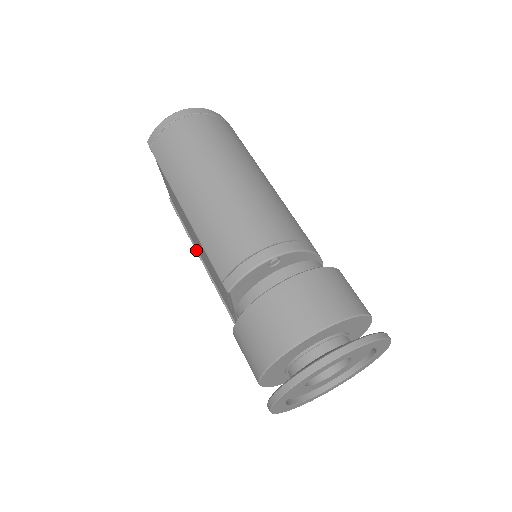
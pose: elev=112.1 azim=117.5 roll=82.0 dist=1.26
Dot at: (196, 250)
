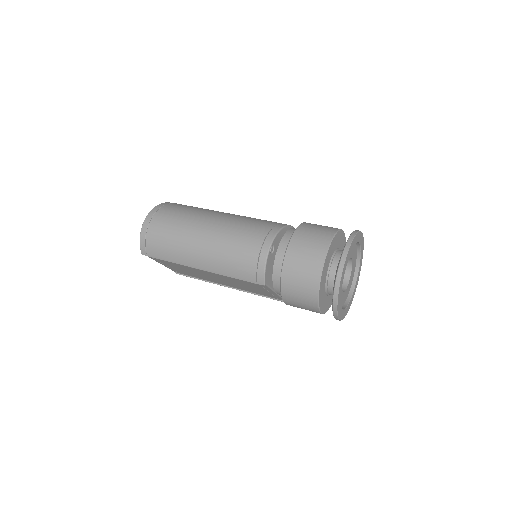
Dot at: occluded
